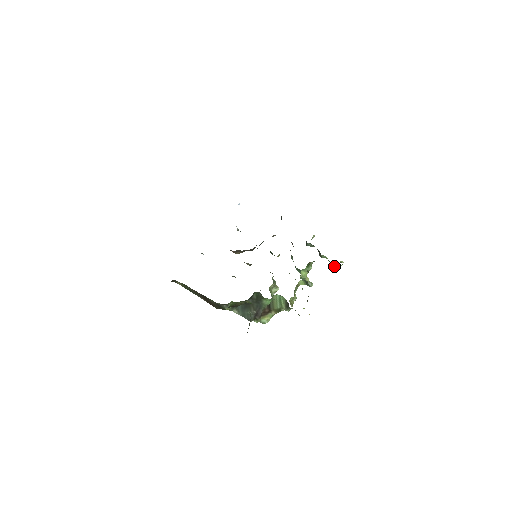
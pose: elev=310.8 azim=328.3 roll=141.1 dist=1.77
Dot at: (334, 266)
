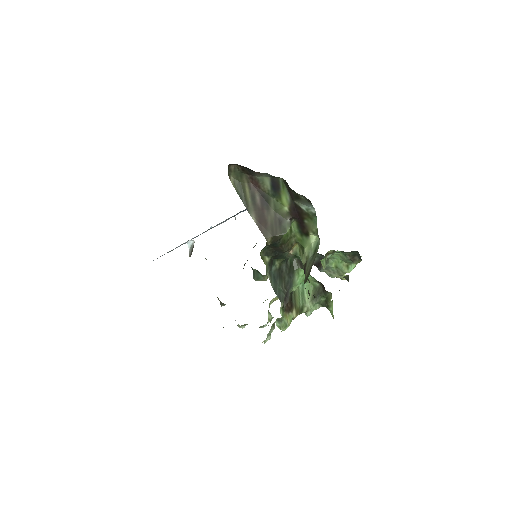
Dot at: (345, 270)
